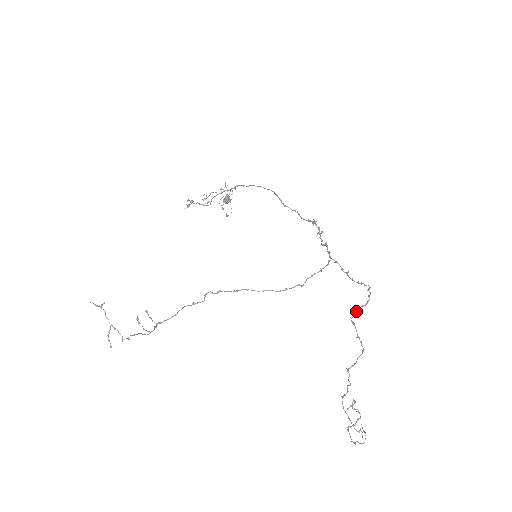
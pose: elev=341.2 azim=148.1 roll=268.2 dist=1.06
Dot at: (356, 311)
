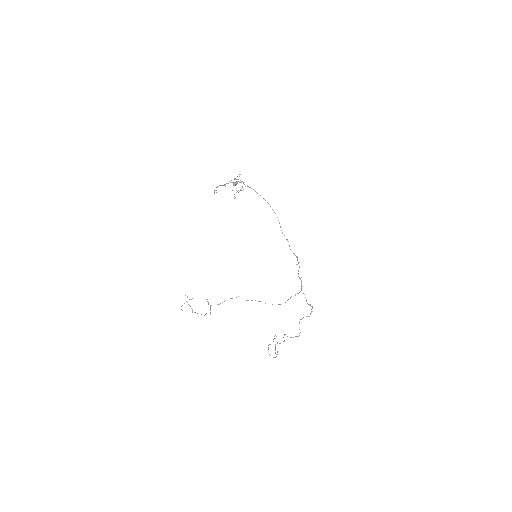
Dot at: occluded
